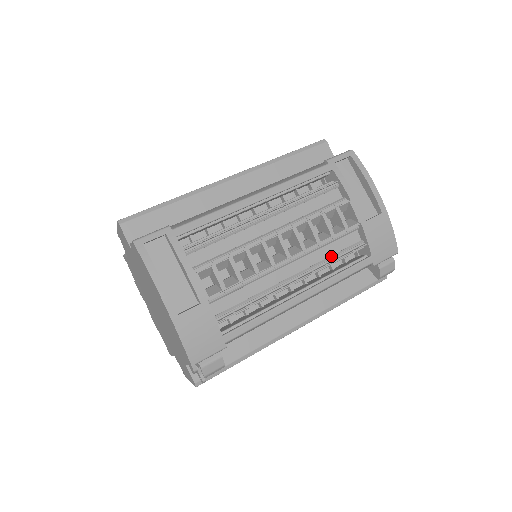
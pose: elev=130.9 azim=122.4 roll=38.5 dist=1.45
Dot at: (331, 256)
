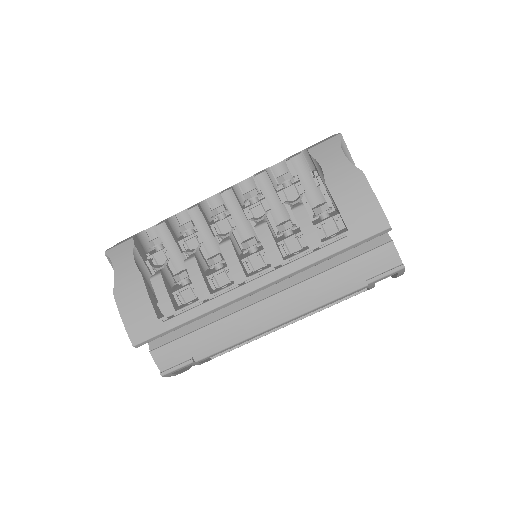
Dot at: occluded
